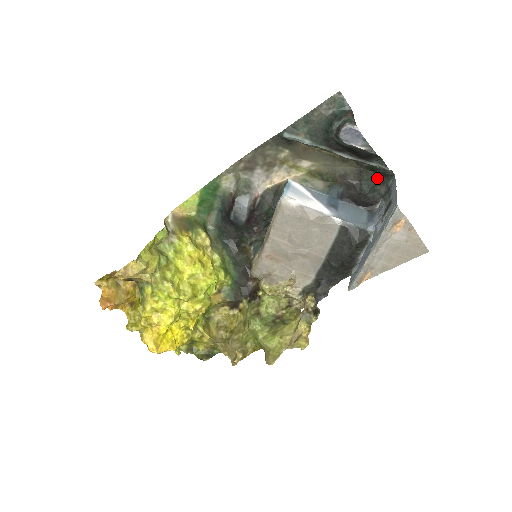
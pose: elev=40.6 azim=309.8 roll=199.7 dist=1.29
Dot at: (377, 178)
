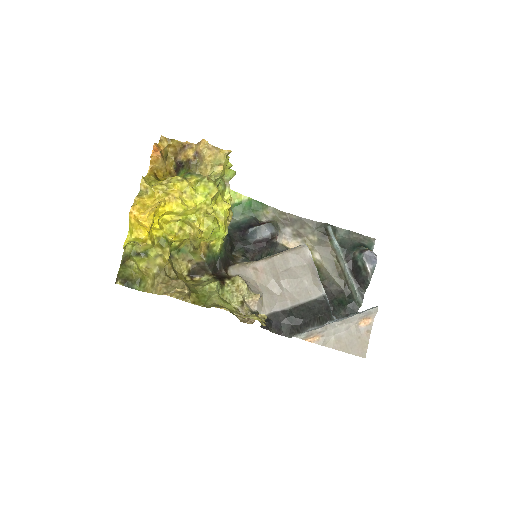
Dot at: (347, 305)
